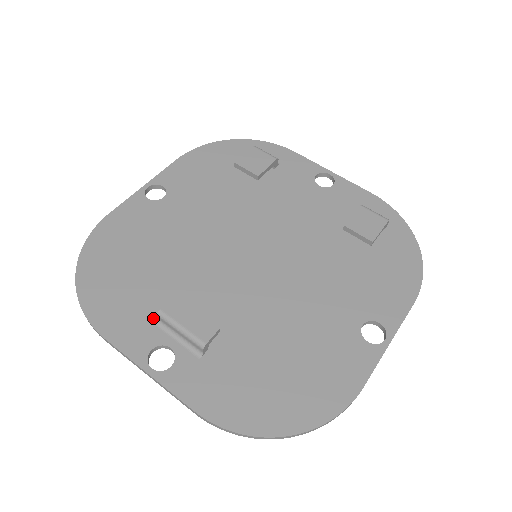
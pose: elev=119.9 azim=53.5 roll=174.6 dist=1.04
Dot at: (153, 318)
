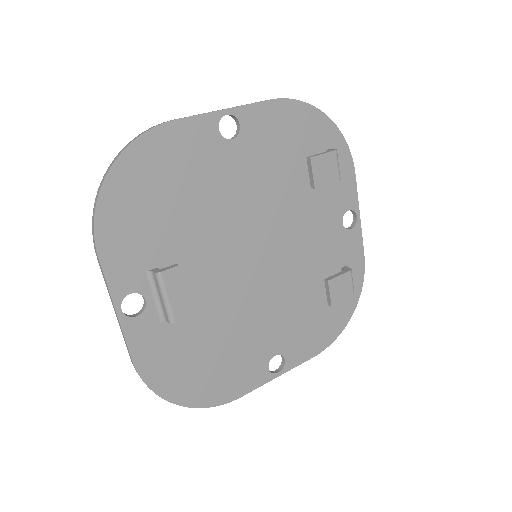
Dot at: (148, 265)
